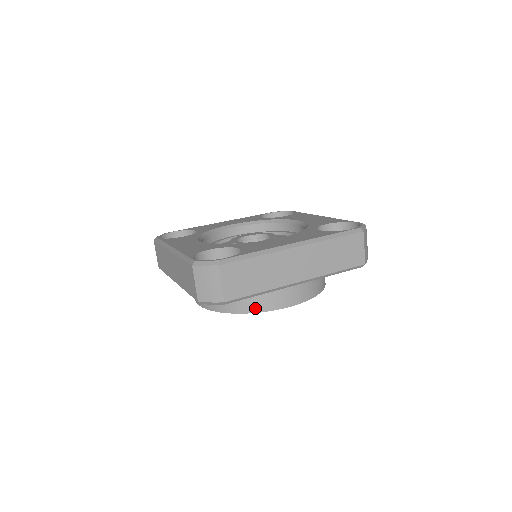
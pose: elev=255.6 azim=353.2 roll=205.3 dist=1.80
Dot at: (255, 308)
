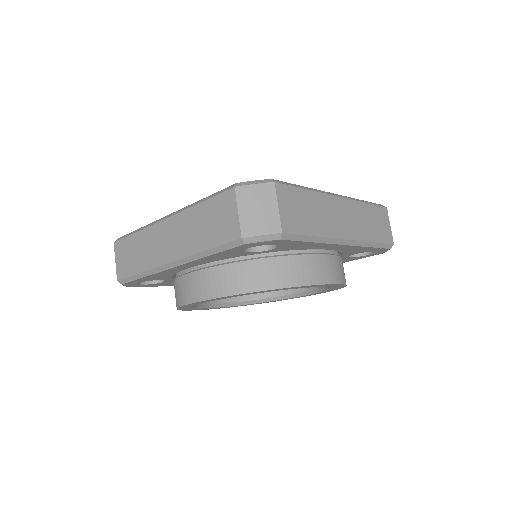
Dot at: (292, 280)
